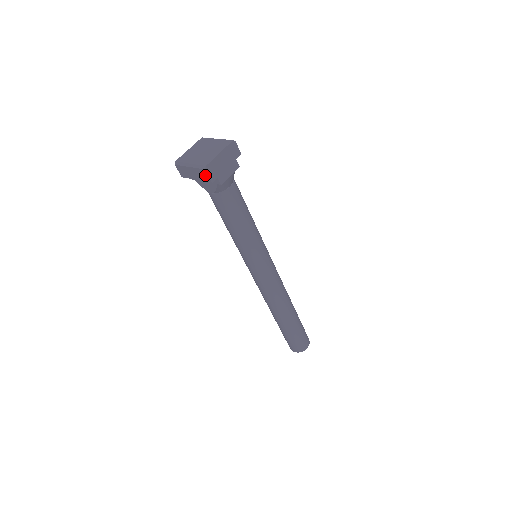
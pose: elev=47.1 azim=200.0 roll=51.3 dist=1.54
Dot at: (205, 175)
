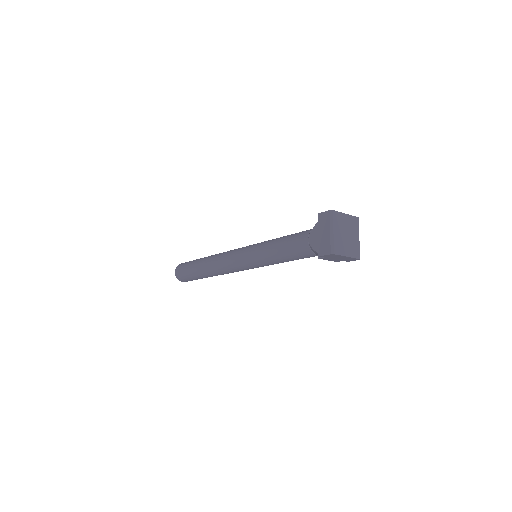
Dot at: (325, 251)
